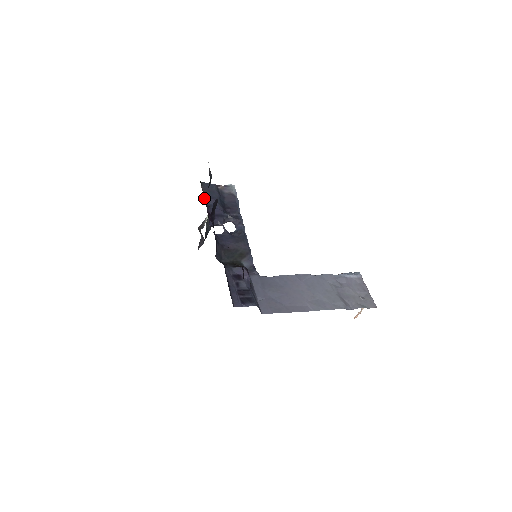
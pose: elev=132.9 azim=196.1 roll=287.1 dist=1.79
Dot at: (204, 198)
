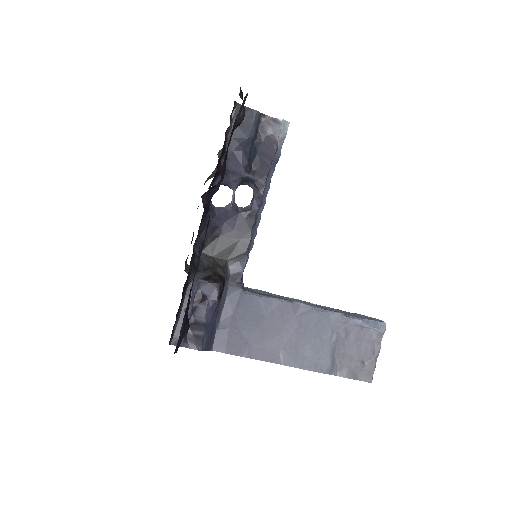
Dot at: (226, 137)
